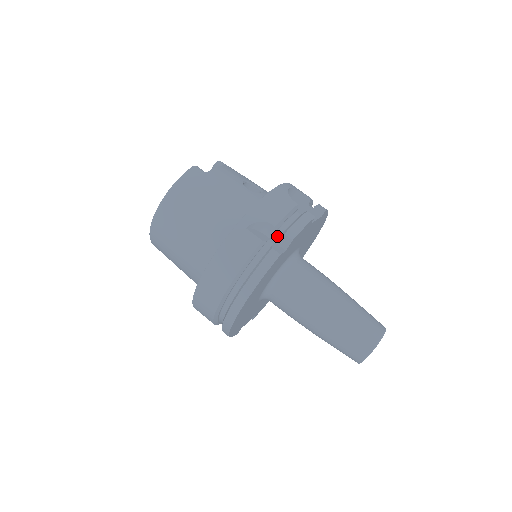
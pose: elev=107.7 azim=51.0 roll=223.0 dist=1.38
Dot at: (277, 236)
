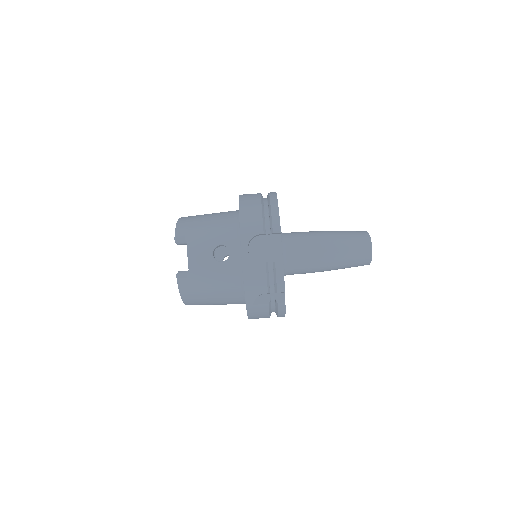
Dot at: (273, 292)
